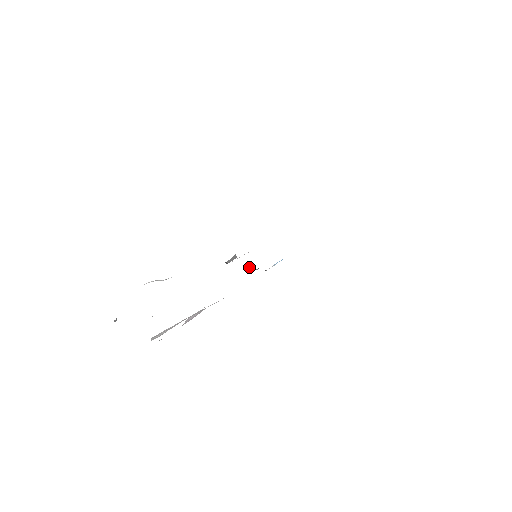
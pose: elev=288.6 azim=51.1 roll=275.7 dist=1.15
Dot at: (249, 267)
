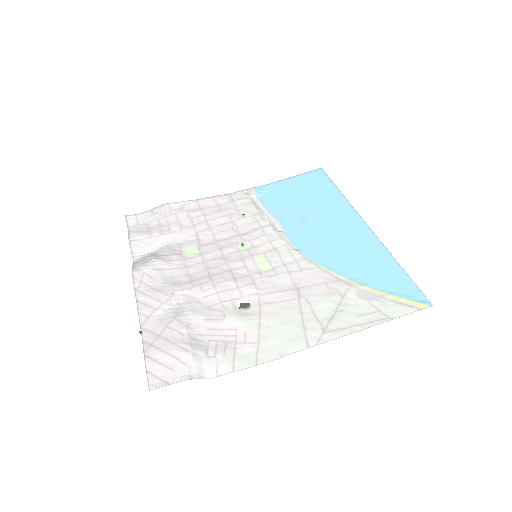
Dot at: (243, 244)
